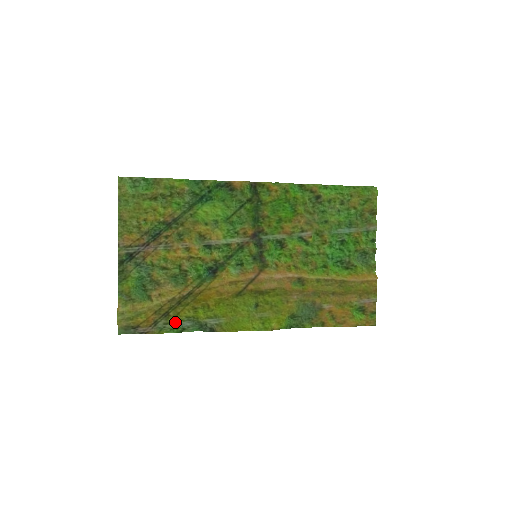
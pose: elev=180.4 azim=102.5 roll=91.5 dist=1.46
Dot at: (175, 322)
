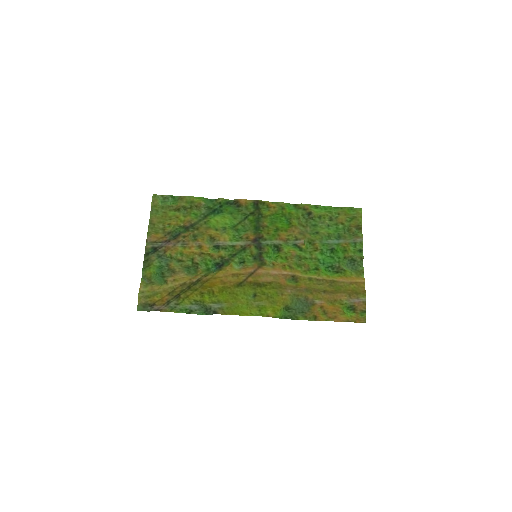
Dot at: (184, 304)
